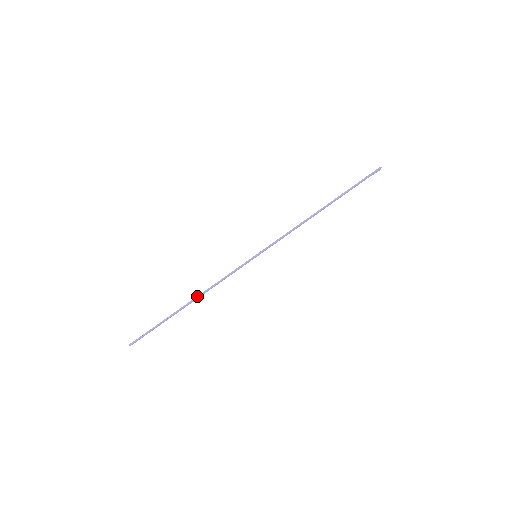
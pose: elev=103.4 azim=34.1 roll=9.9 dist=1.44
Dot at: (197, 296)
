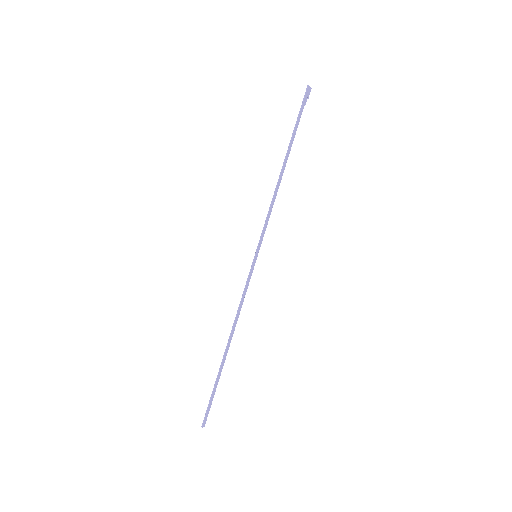
Dot at: occluded
